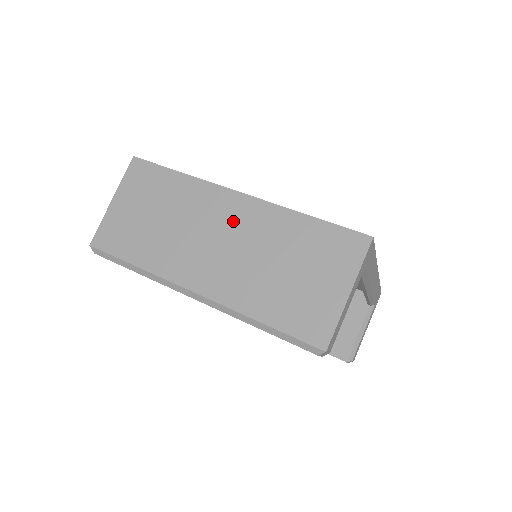
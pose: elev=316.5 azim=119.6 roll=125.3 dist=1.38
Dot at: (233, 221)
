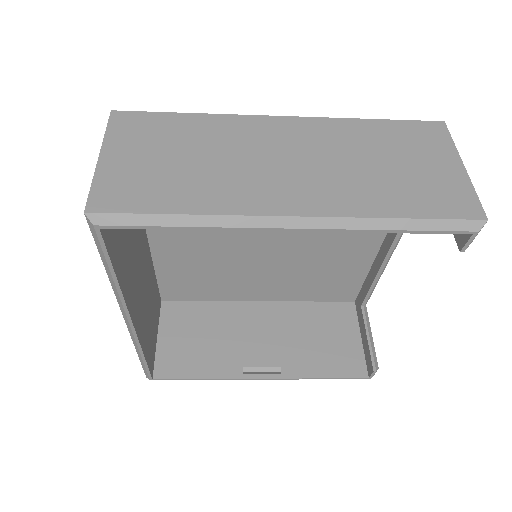
Dot at: (292, 140)
